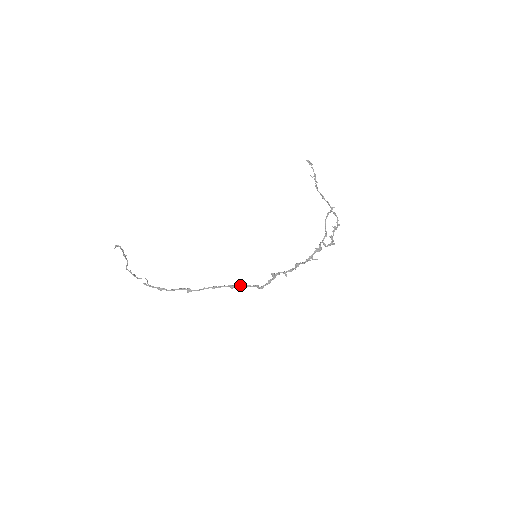
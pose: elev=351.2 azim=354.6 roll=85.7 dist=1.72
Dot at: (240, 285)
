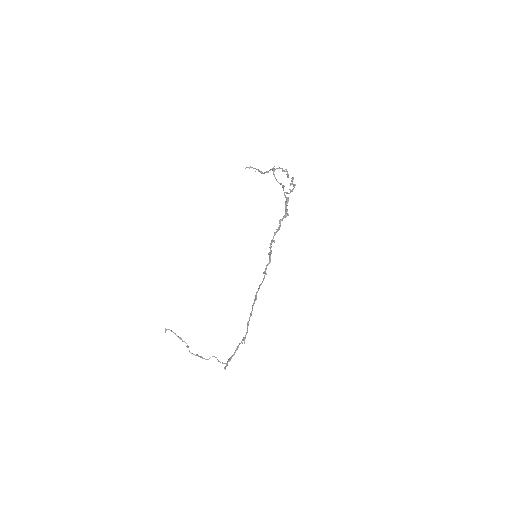
Dot at: (258, 289)
